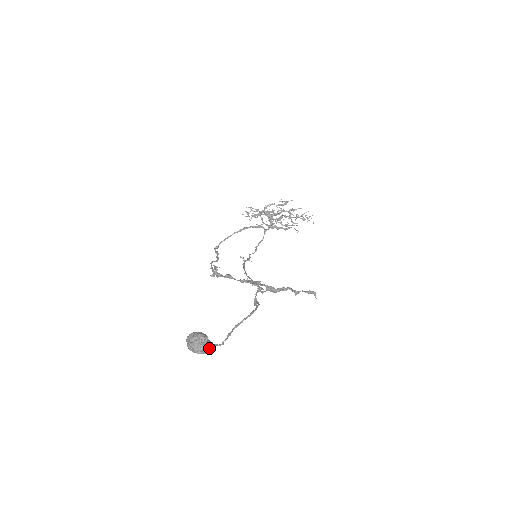
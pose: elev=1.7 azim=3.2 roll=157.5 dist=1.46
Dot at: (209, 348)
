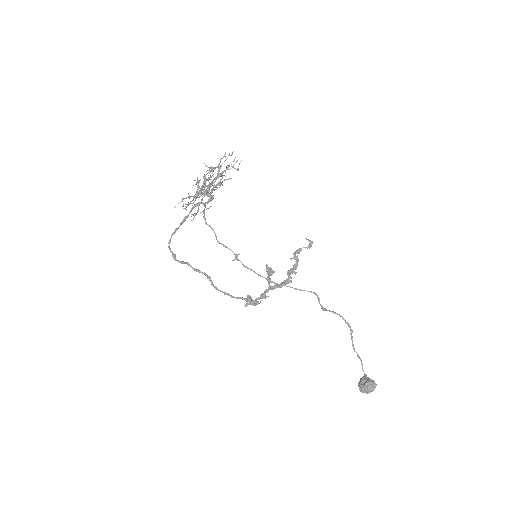
Dot at: occluded
